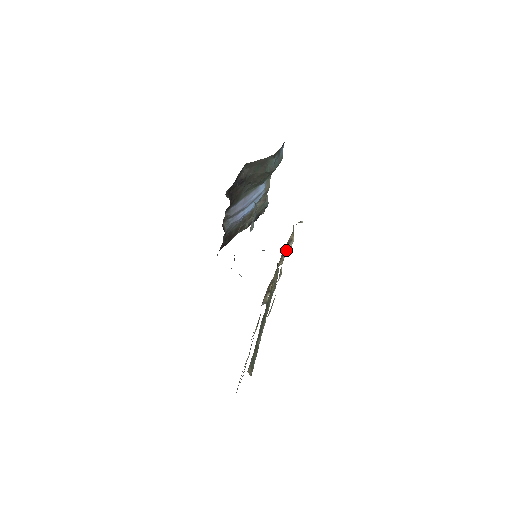
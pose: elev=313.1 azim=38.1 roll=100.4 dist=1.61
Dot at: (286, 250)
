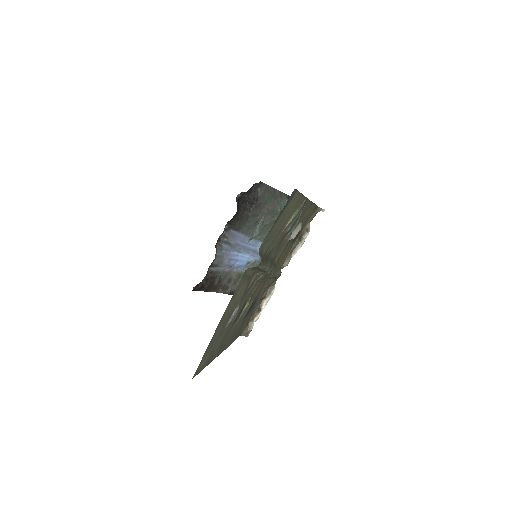
Dot at: (297, 245)
